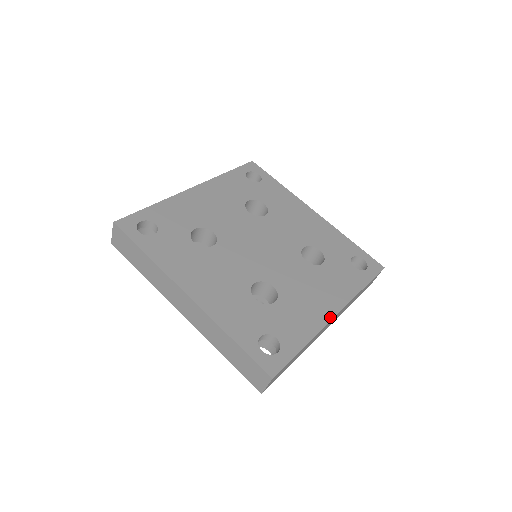
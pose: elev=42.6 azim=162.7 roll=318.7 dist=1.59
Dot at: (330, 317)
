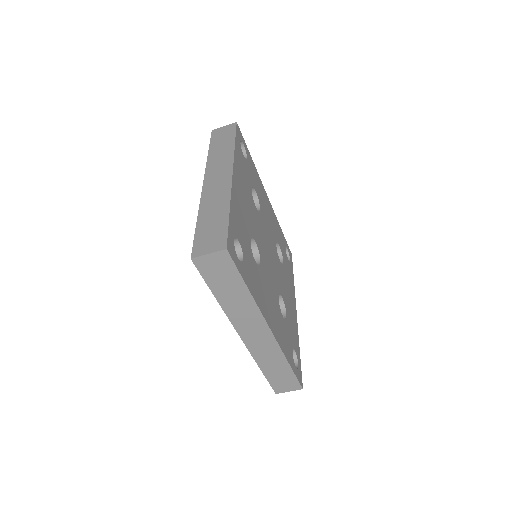
Dot at: occluded
